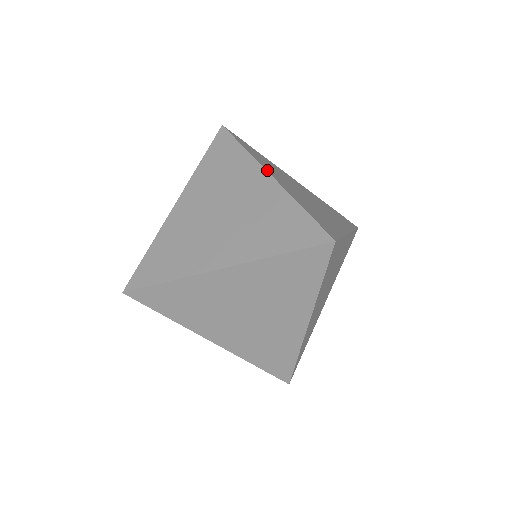
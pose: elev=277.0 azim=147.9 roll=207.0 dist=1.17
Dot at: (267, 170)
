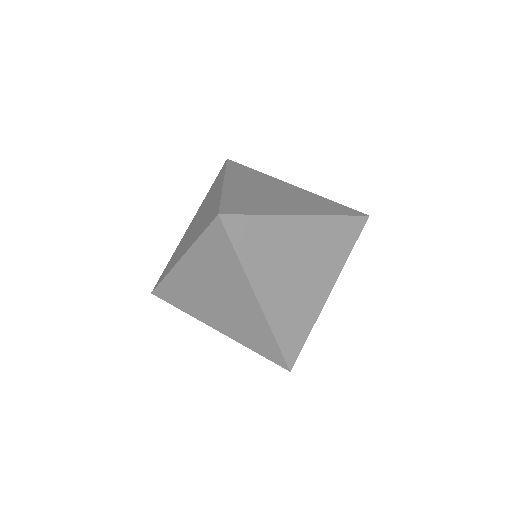
Dot at: (226, 179)
